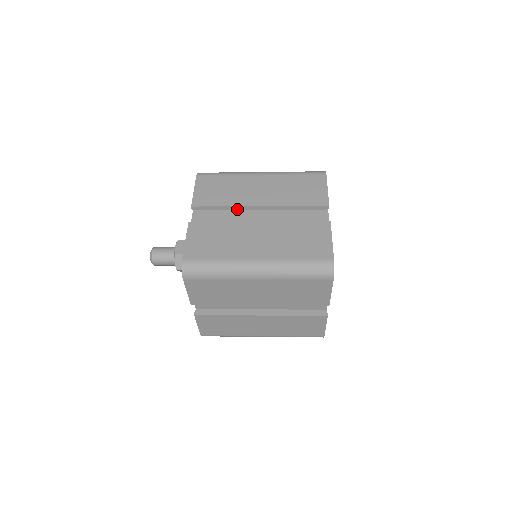
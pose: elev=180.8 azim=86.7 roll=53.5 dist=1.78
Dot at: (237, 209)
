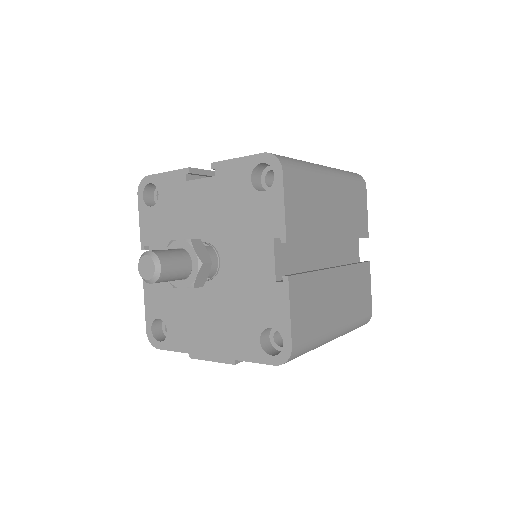
Dot at: occluded
